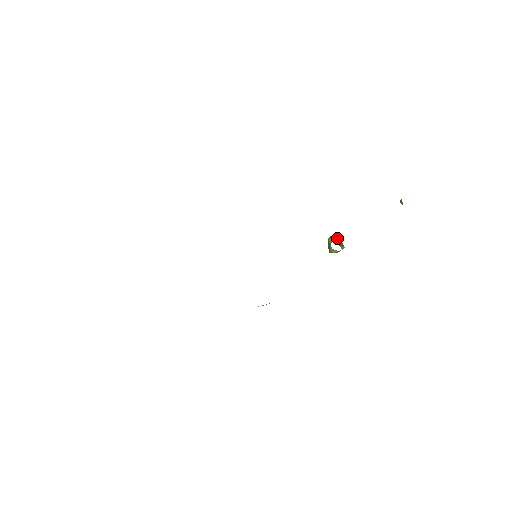
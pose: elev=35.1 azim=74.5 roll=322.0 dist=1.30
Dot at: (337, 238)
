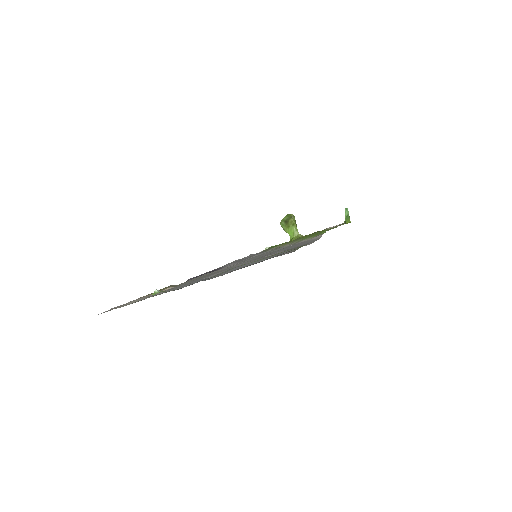
Dot at: occluded
